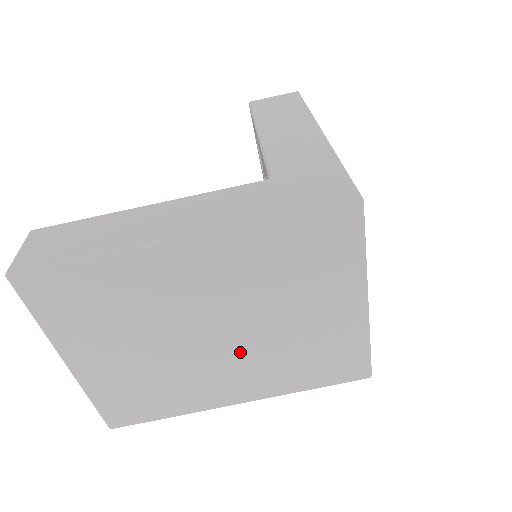
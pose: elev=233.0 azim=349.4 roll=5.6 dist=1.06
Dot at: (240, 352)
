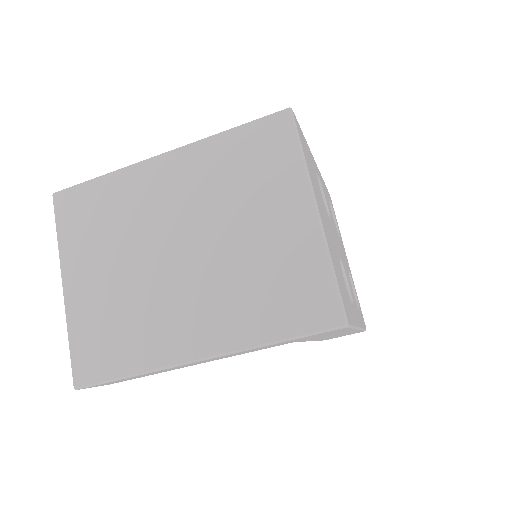
Dot at: (201, 275)
